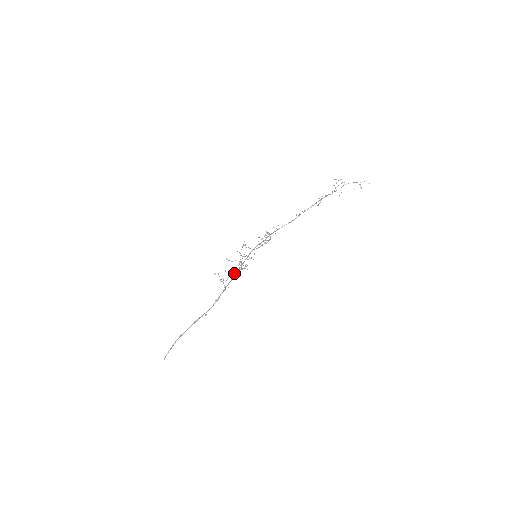
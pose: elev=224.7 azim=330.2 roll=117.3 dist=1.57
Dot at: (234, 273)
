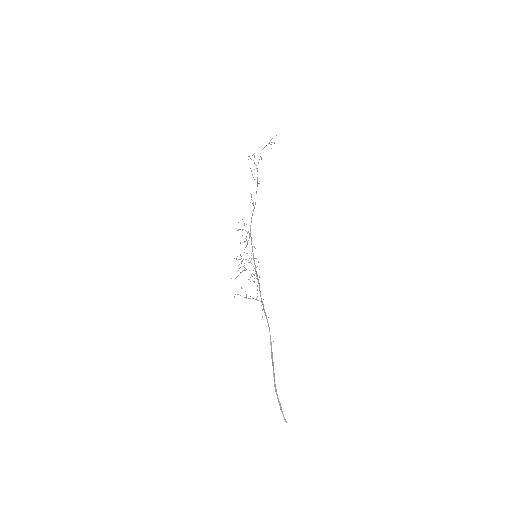
Dot at: occluded
